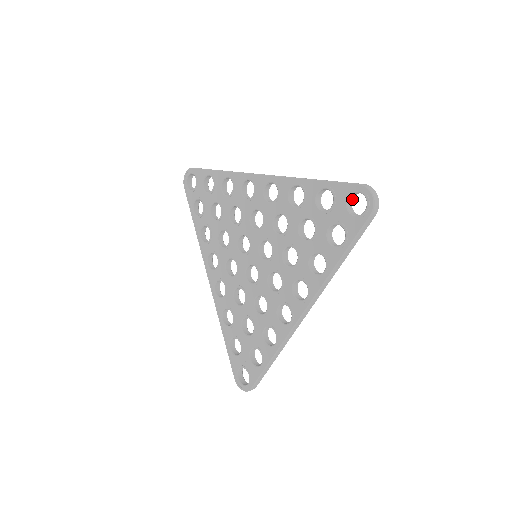
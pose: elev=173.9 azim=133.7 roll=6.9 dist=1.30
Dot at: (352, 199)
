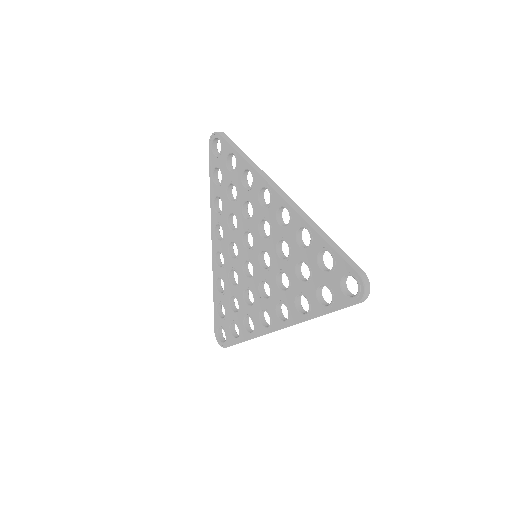
Dot at: occluded
